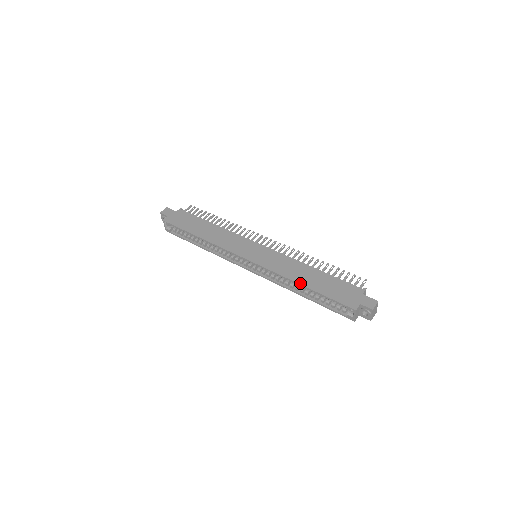
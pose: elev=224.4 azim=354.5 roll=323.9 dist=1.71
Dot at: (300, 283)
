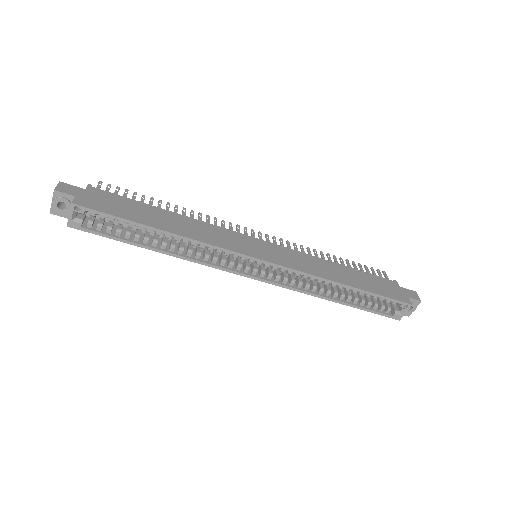
Dot at: (344, 283)
